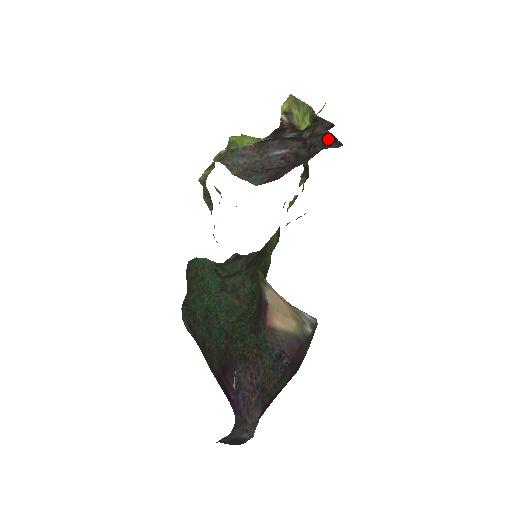
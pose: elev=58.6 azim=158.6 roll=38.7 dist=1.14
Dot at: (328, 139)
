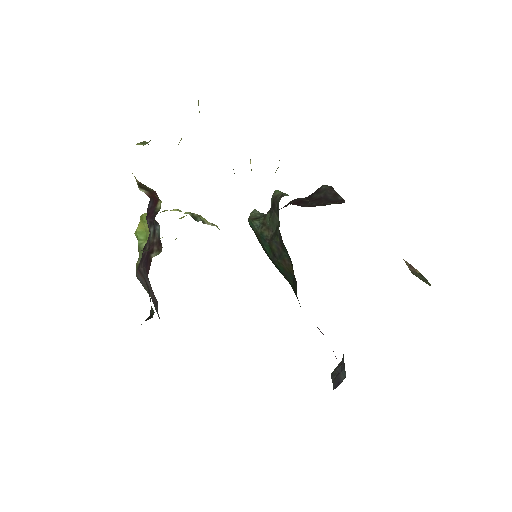
Dot at: (149, 292)
